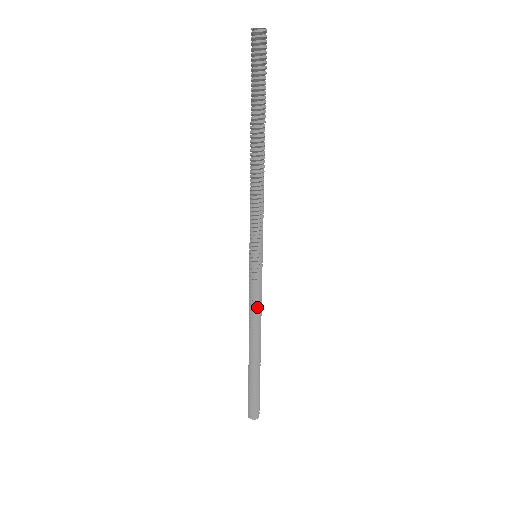
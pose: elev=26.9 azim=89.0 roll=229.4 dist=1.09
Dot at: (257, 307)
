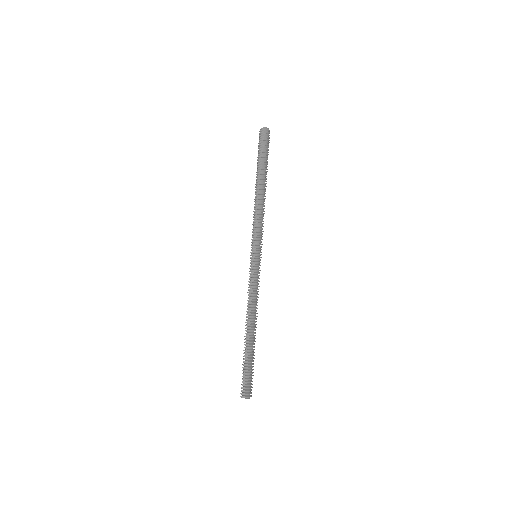
Dot at: (257, 293)
